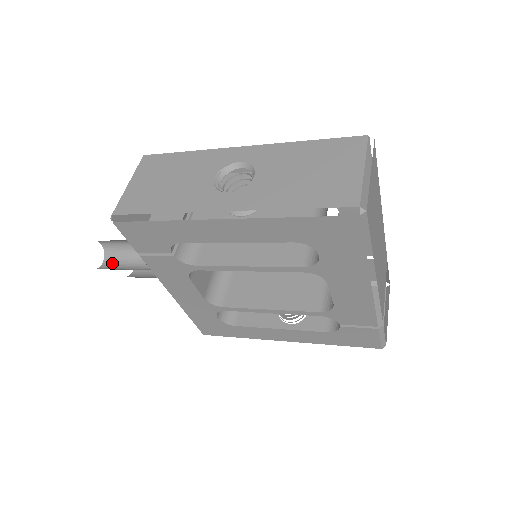
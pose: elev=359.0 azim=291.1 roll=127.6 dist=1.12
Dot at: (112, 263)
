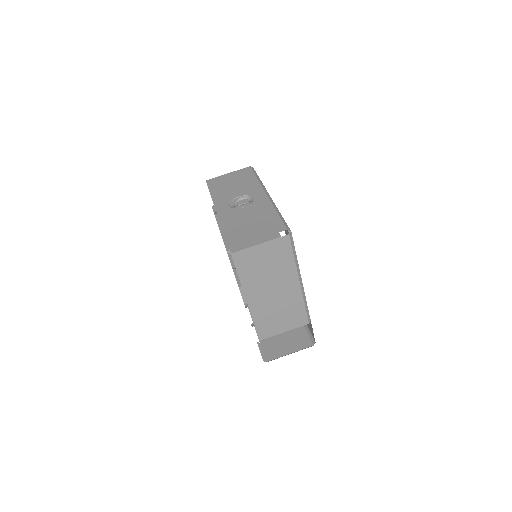
Dot at: occluded
